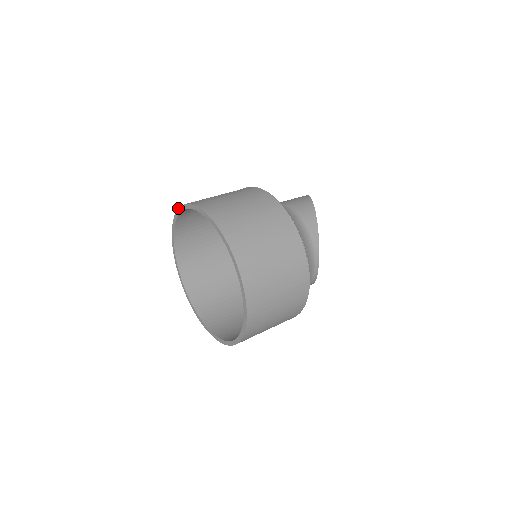
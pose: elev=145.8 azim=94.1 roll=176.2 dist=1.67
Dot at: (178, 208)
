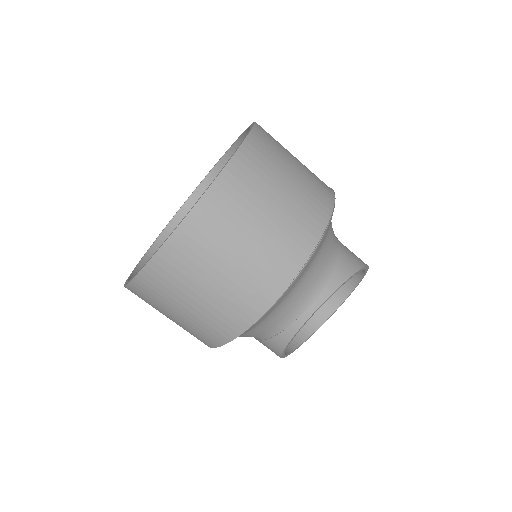
Dot at: occluded
